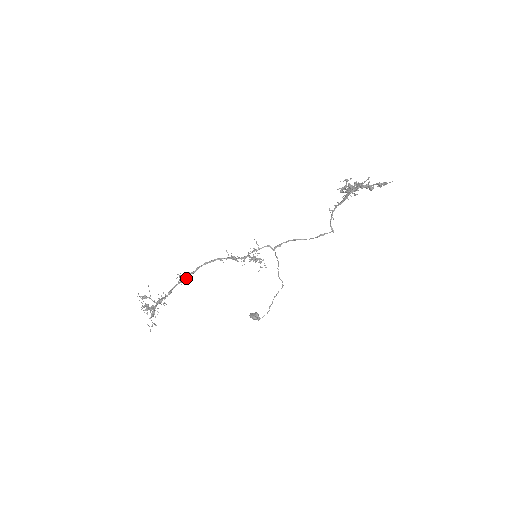
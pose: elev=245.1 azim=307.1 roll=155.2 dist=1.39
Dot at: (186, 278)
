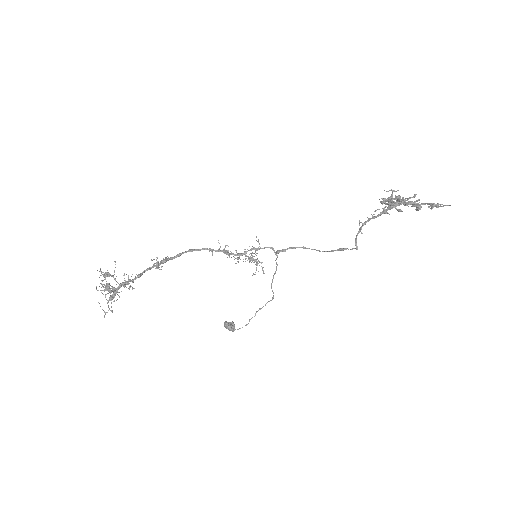
Dot at: (163, 263)
